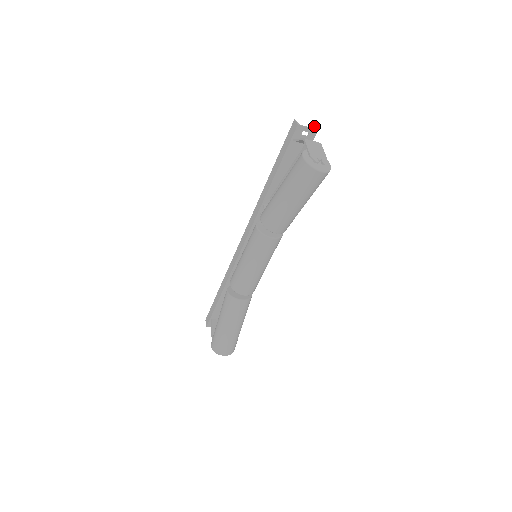
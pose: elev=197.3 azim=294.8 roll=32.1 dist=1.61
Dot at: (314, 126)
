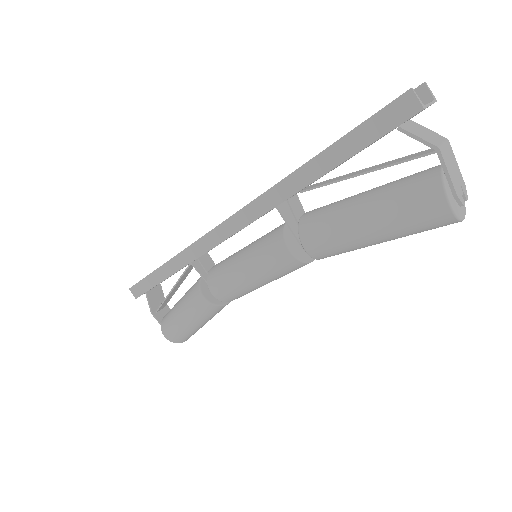
Dot at: (429, 89)
